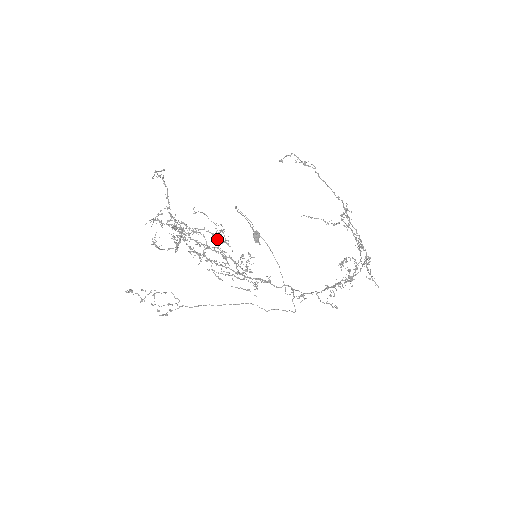
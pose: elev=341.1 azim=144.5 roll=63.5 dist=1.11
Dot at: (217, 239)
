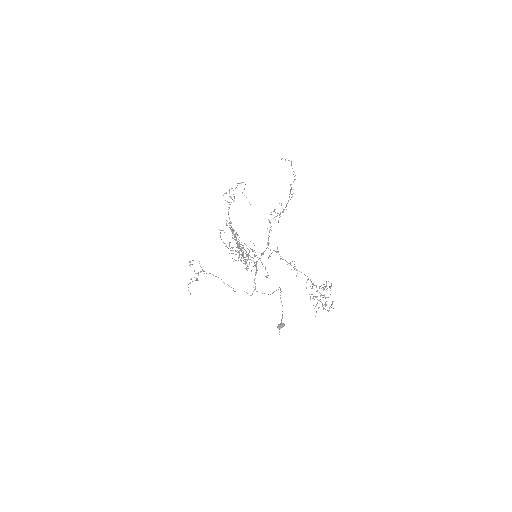
Dot at: (248, 253)
